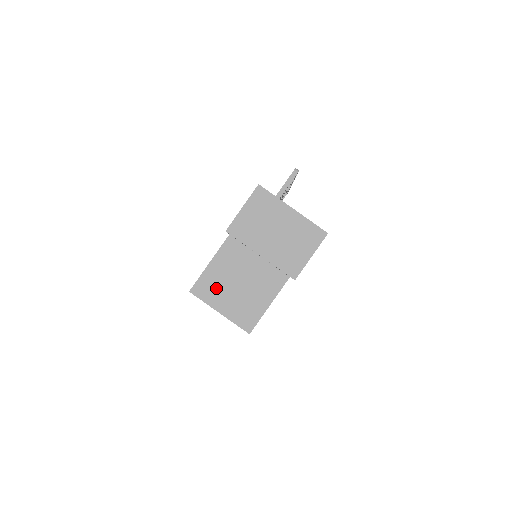
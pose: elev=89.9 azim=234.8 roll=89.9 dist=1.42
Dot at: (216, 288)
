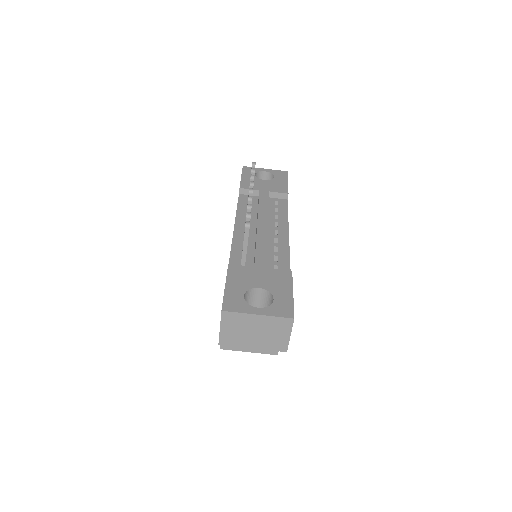
Dot at: occluded
